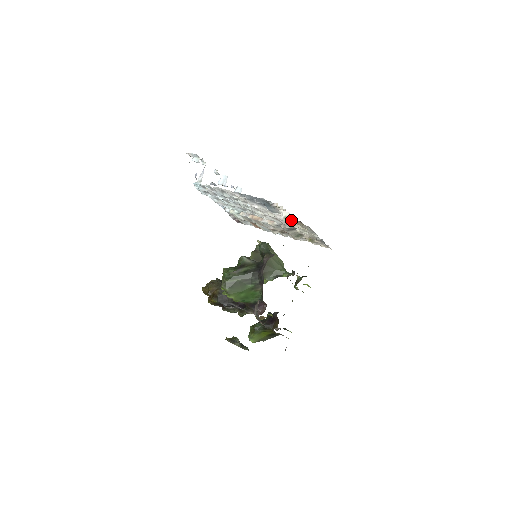
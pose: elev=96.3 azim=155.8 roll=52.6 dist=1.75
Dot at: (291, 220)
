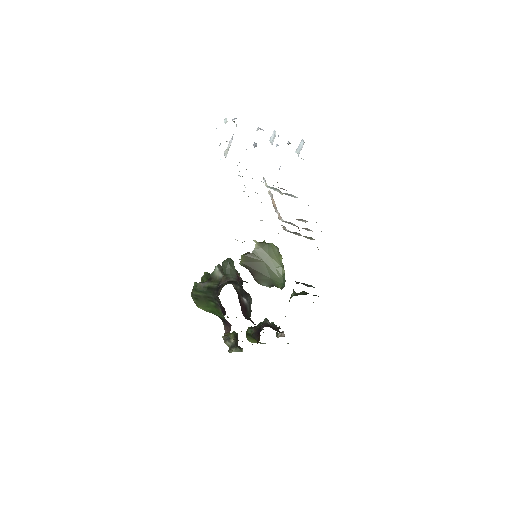
Dot at: occluded
